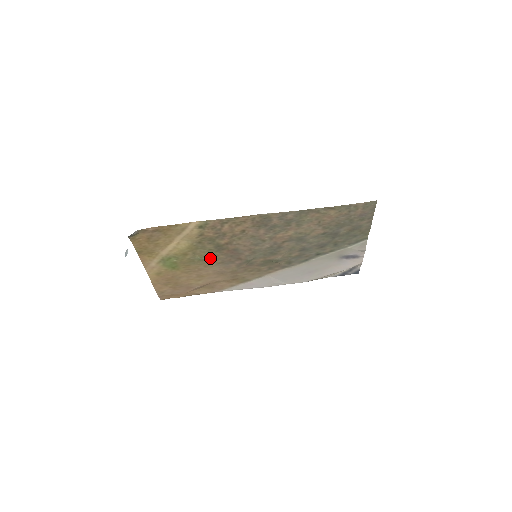
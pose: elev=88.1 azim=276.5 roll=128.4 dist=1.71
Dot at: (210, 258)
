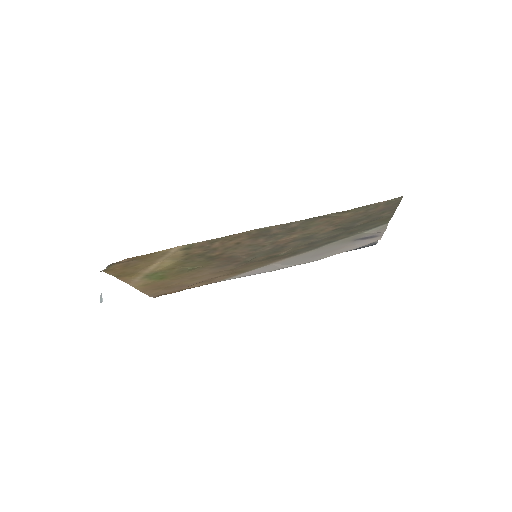
Dot at: (202, 266)
